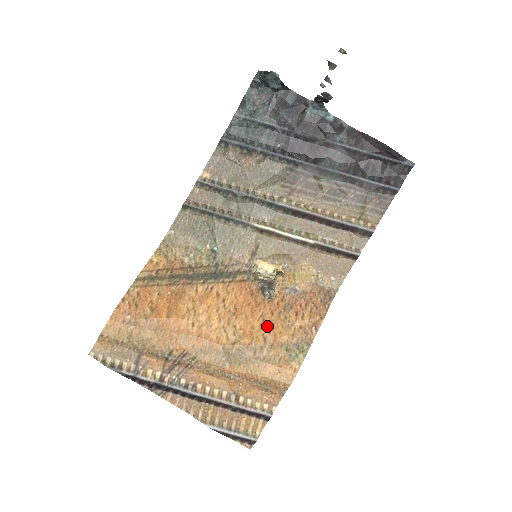
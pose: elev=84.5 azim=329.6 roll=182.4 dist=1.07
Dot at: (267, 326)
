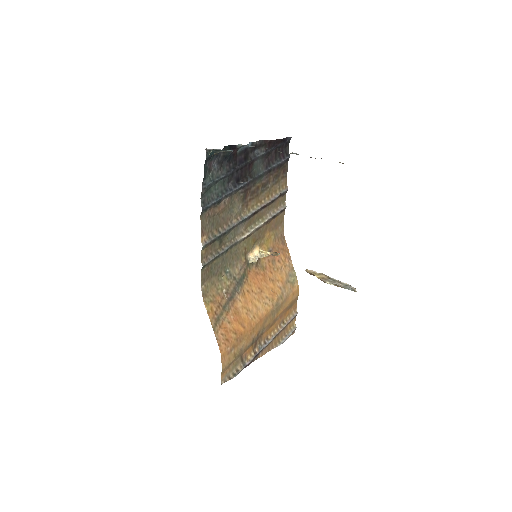
Dot at: (275, 281)
